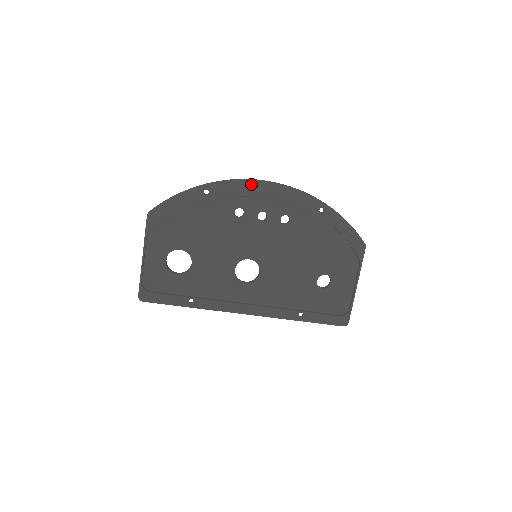
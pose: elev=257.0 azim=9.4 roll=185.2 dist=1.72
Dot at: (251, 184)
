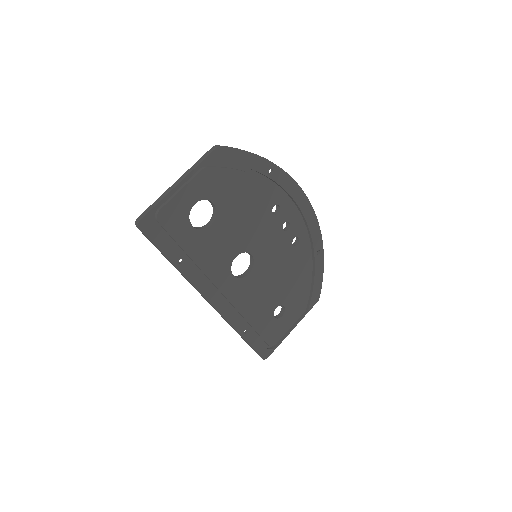
Dot at: (300, 193)
